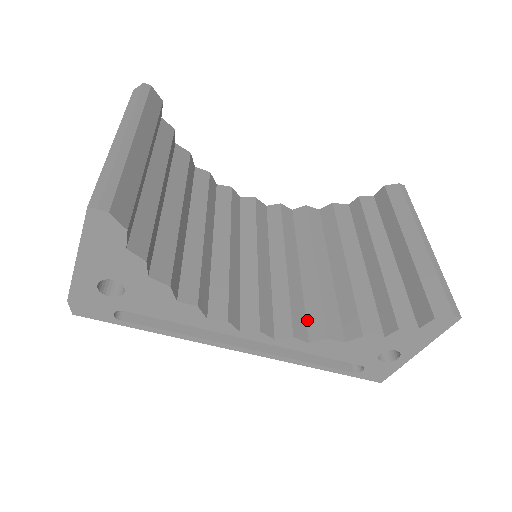
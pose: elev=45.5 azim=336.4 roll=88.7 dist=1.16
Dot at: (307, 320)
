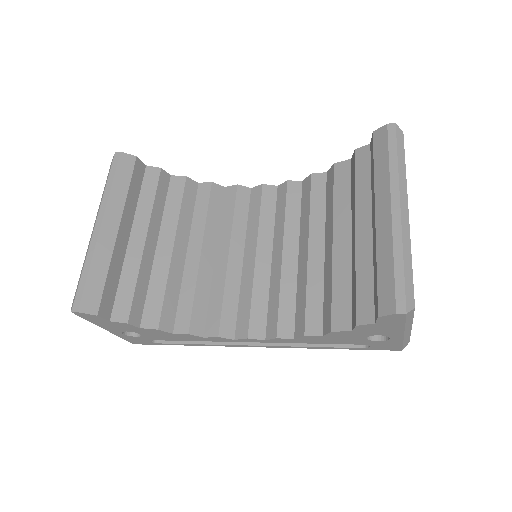
Dot at: (296, 315)
